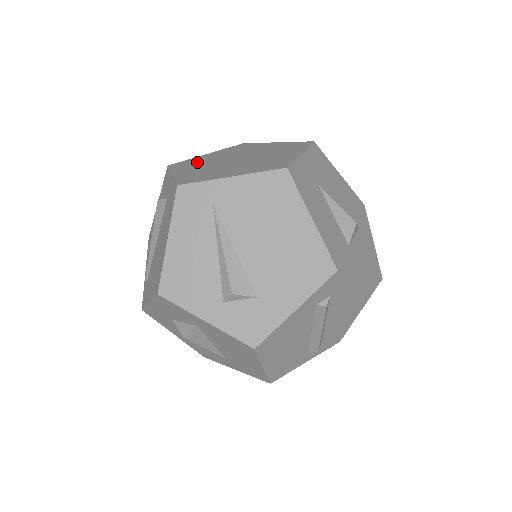
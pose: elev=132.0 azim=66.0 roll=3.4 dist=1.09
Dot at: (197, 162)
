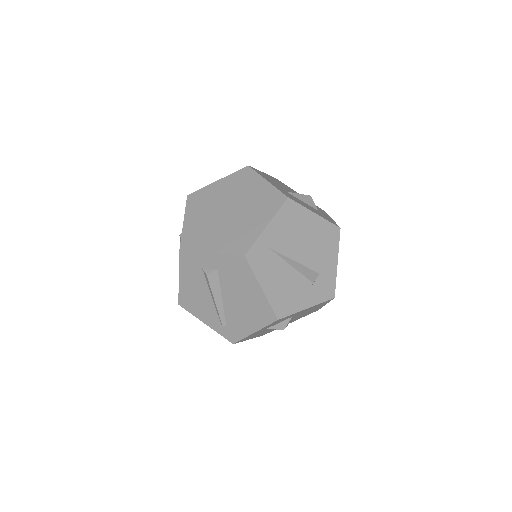
Dot at: (200, 232)
